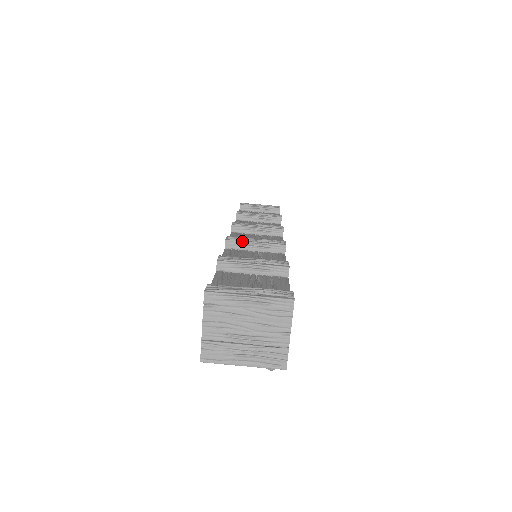
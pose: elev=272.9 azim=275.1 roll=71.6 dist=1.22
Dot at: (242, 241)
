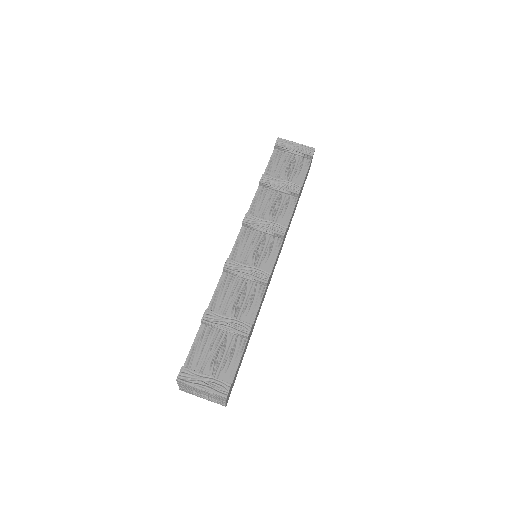
Dot at: (235, 272)
